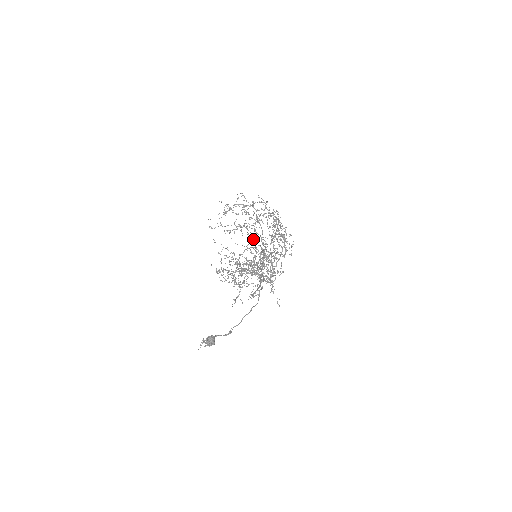
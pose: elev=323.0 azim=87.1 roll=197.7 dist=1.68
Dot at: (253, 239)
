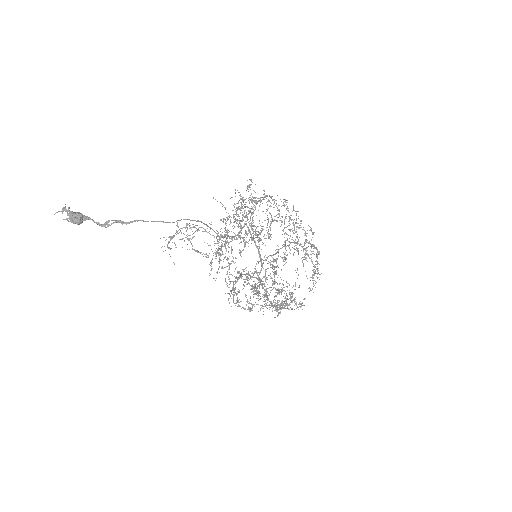
Dot at: (252, 228)
